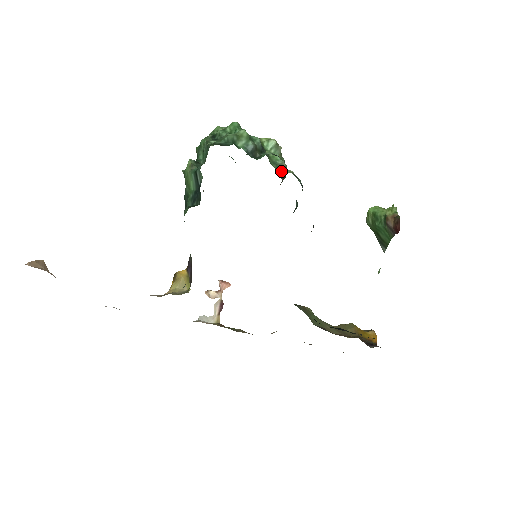
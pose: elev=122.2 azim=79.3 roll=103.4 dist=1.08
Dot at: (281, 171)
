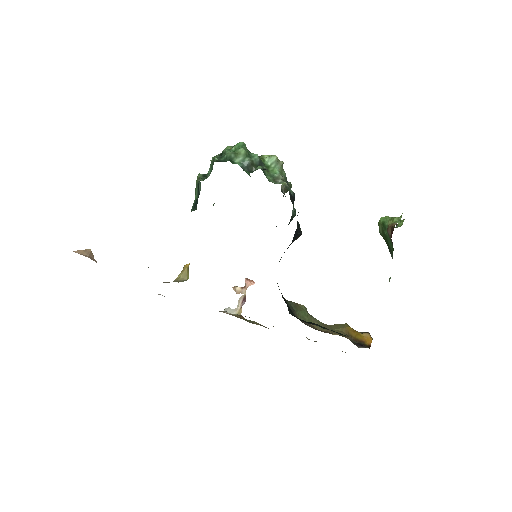
Dot at: (276, 183)
